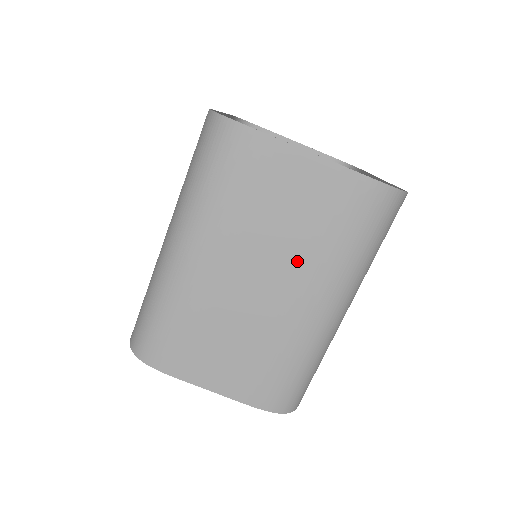
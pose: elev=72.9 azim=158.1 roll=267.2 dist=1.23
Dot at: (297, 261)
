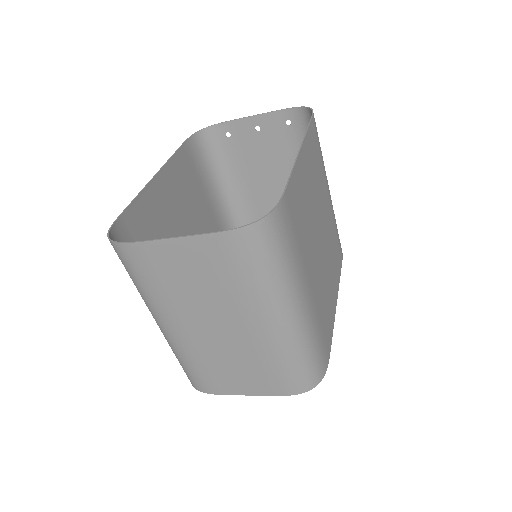
Dot at: (227, 305)
